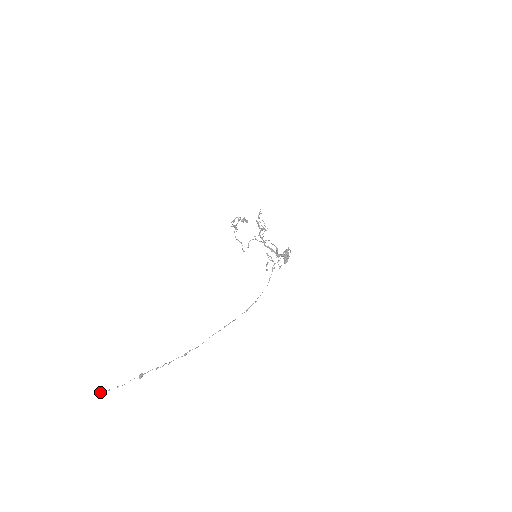
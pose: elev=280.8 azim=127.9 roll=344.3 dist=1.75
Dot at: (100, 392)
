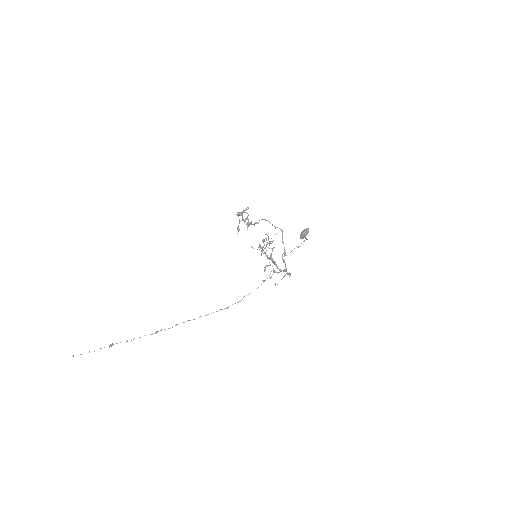
Dot at: (73, 356)
